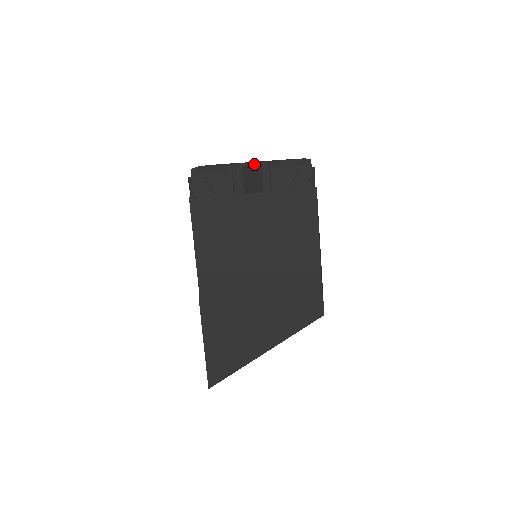
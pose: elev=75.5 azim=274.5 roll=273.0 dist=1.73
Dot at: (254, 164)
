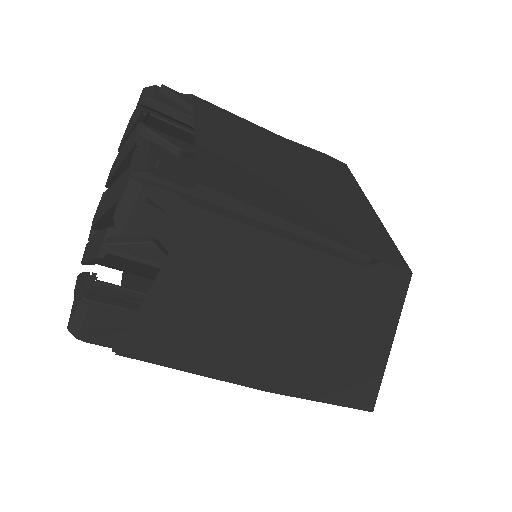
Dot at: (99, 259)
